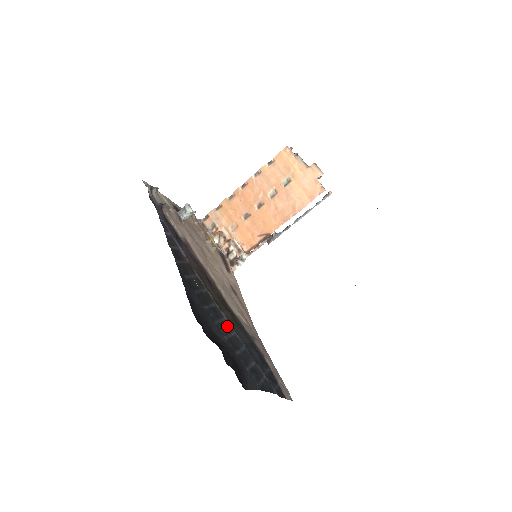
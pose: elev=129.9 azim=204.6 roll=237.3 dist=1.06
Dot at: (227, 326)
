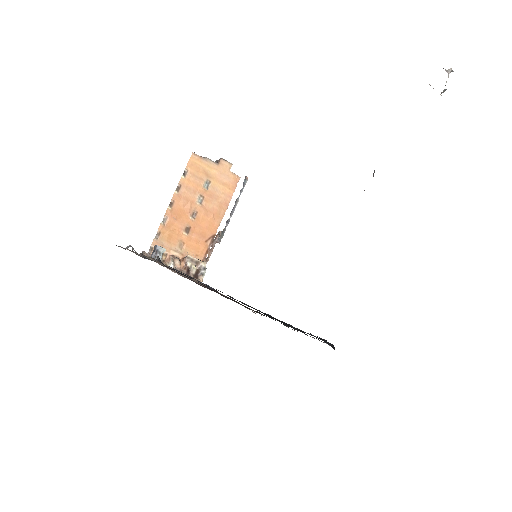
Dot at: occluded
